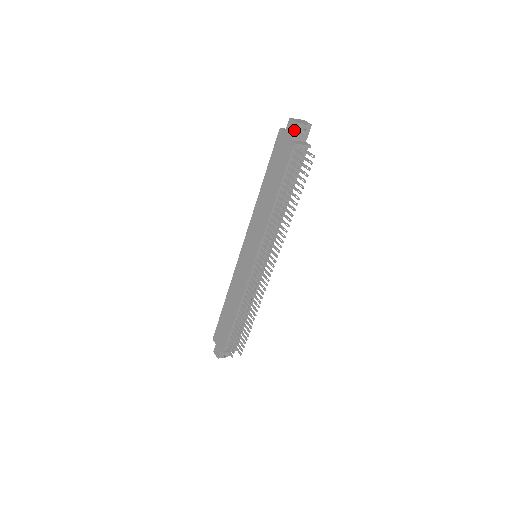
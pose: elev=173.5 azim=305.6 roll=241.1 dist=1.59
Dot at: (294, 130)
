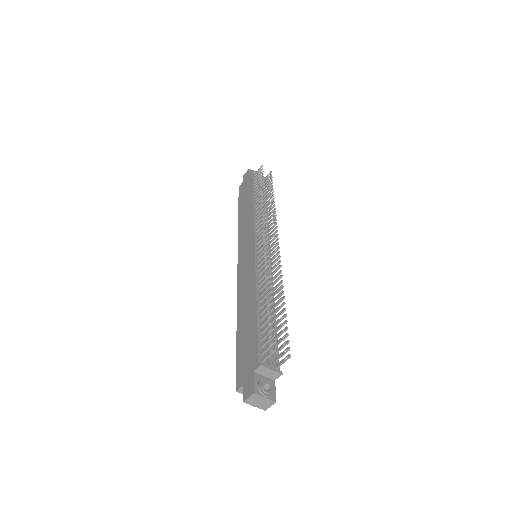
Dot at: (249, 171)
